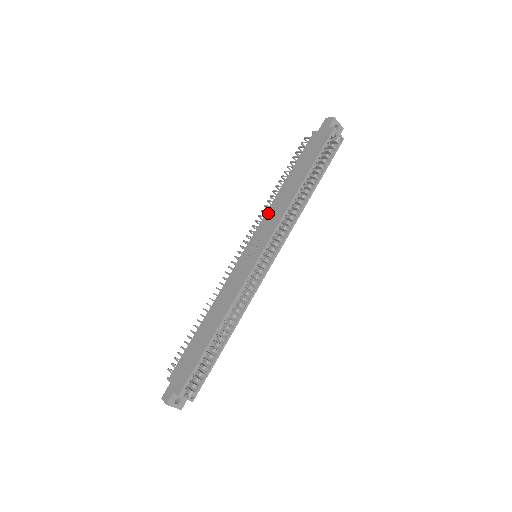
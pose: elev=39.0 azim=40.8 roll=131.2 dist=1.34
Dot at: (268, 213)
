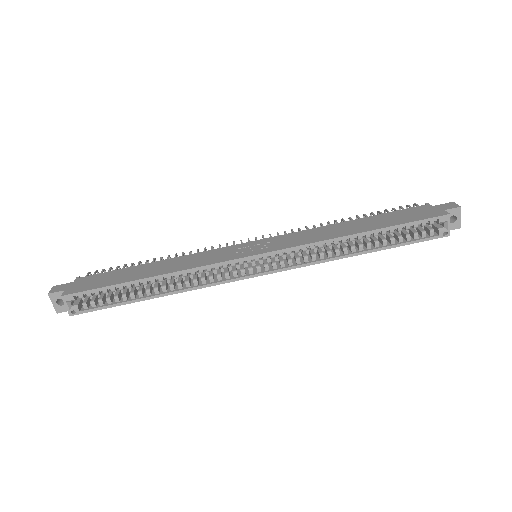
Dot at: (307, 231)
